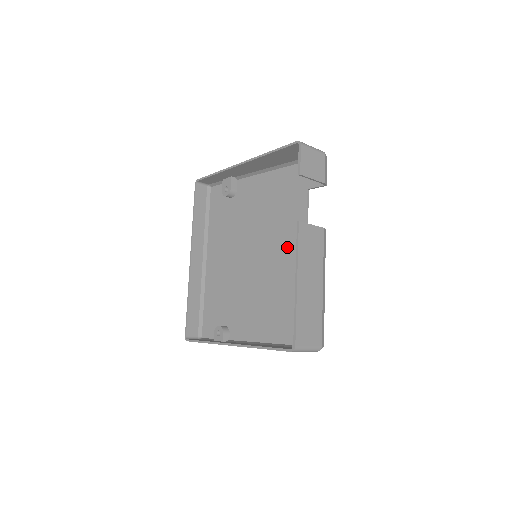
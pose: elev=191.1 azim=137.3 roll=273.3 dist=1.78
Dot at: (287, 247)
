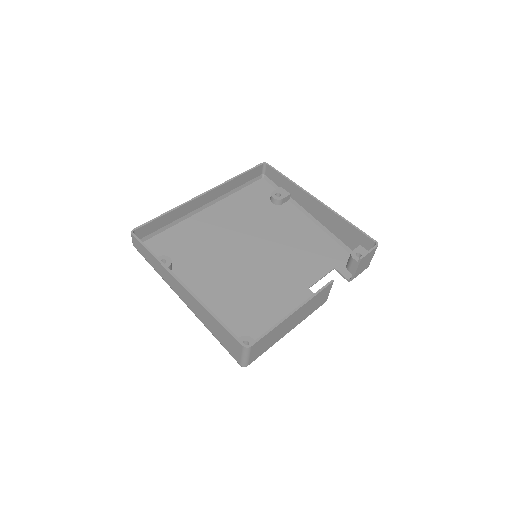
Dot at: (284, 279)
